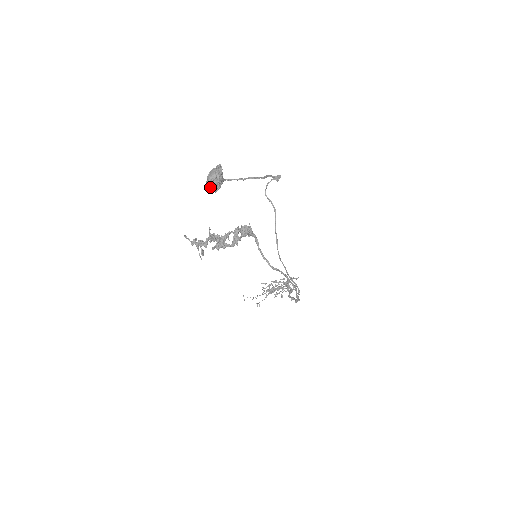
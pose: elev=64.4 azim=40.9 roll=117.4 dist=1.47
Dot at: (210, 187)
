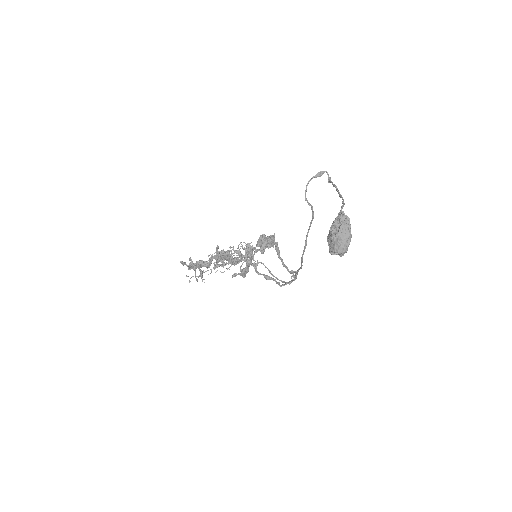
Dot at: (341, 253)
